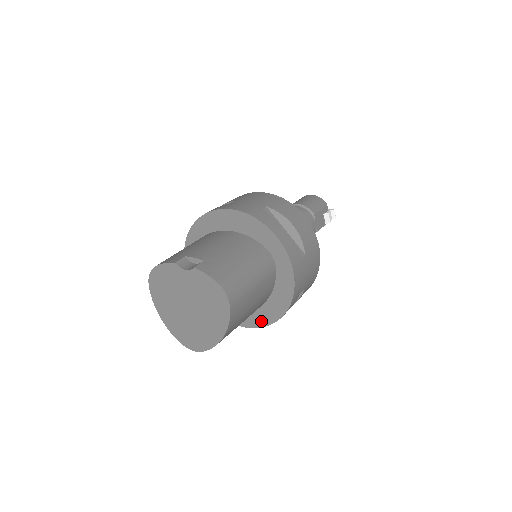
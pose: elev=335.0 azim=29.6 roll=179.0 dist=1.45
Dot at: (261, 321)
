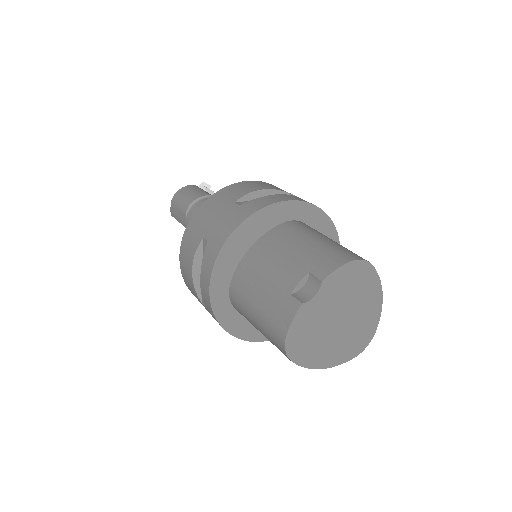
Dot at: occluded
